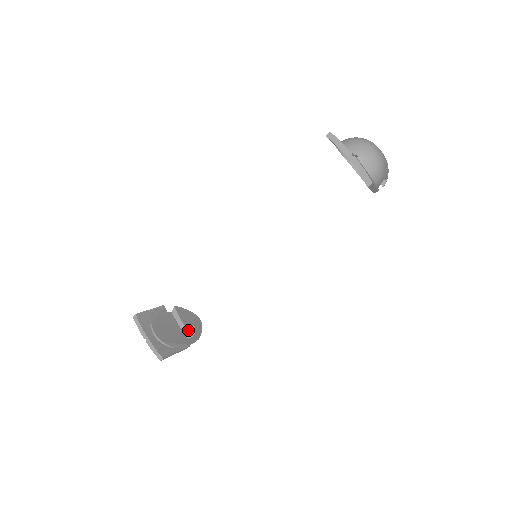
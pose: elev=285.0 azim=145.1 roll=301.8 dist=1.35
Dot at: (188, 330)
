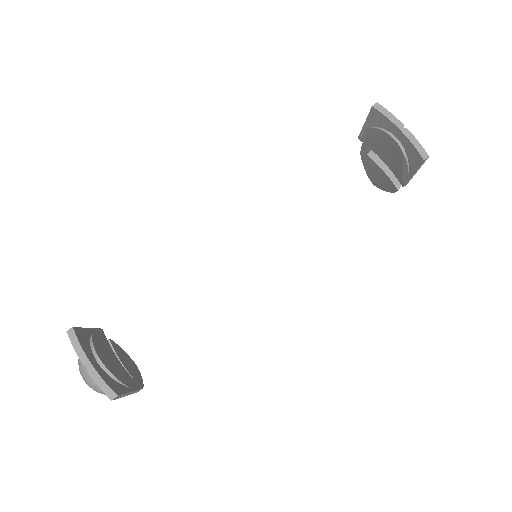
Dot at: (129, 372)
